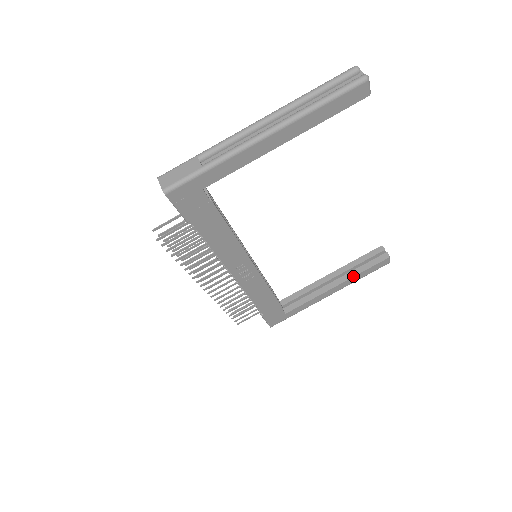
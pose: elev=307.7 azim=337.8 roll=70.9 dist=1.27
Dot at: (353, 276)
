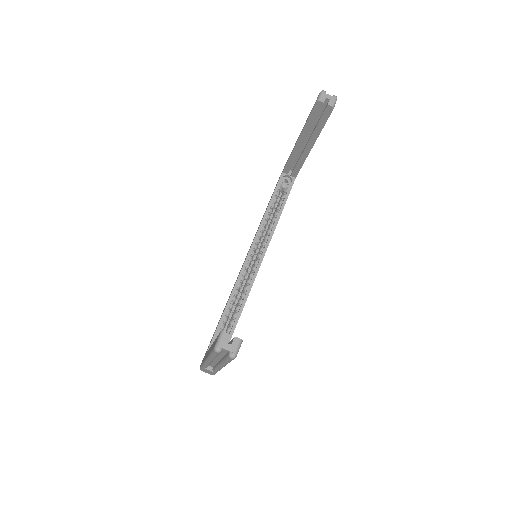
Dot at: (317, 137)
